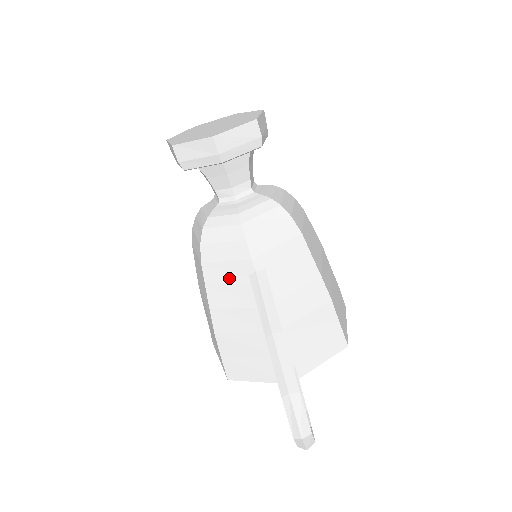
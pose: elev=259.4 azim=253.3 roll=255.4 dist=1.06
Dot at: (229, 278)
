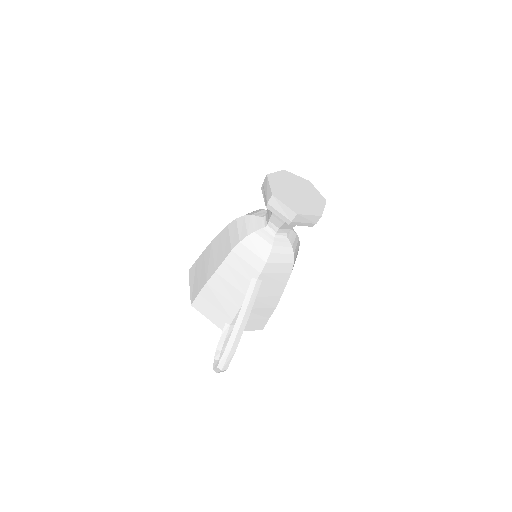
Dot at: (240, 269)
